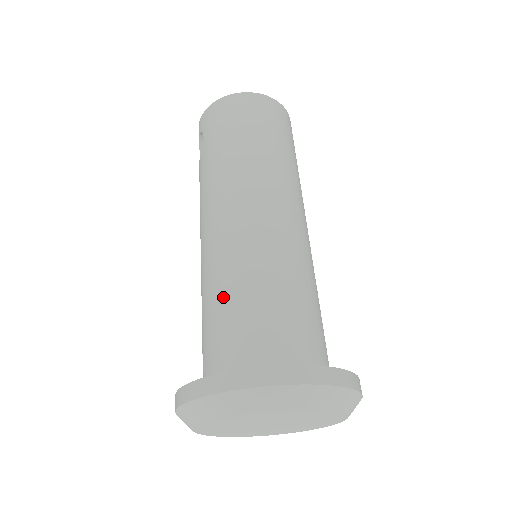
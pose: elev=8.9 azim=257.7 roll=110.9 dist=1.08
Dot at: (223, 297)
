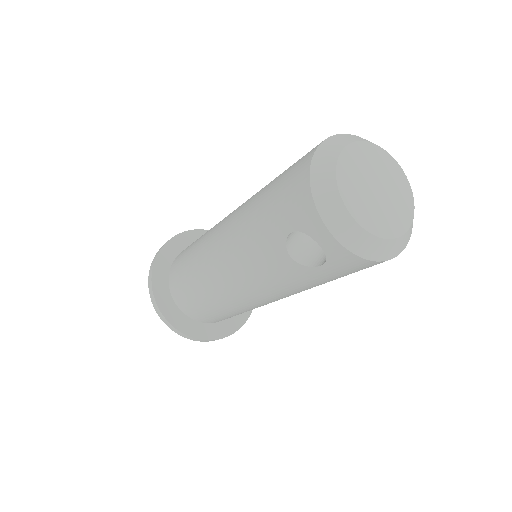
Dot at: (232, 314)
